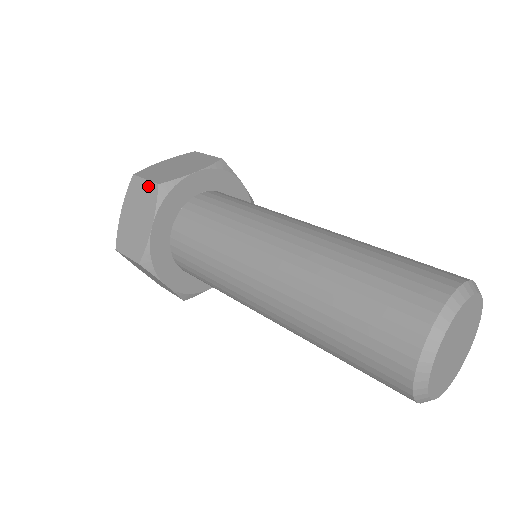
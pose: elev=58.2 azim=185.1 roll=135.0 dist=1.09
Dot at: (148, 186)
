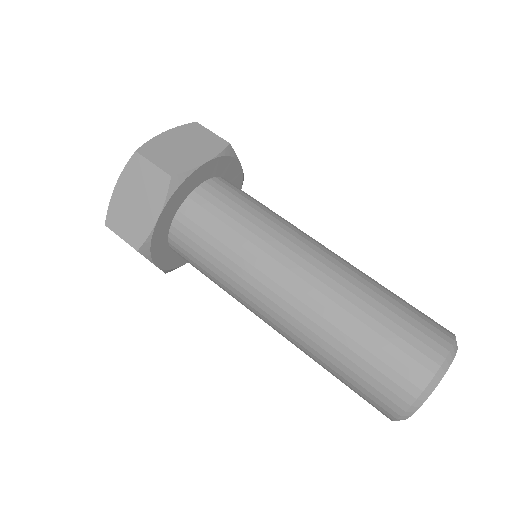
Dot at: (156, 173)
